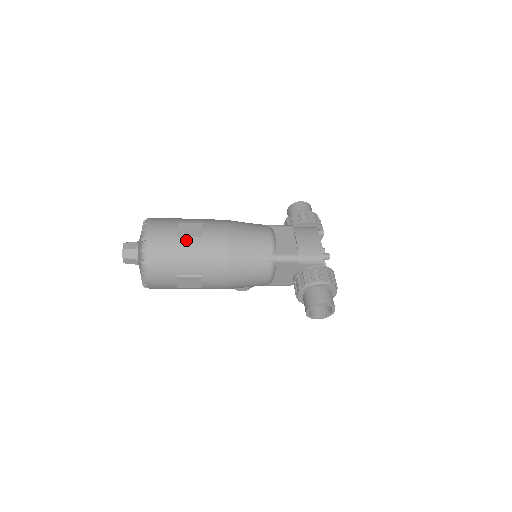
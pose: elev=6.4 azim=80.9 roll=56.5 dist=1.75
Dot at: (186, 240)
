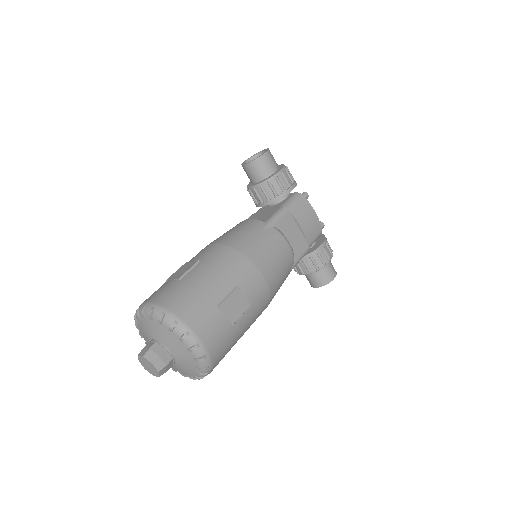
Dot at: (239, 322)
